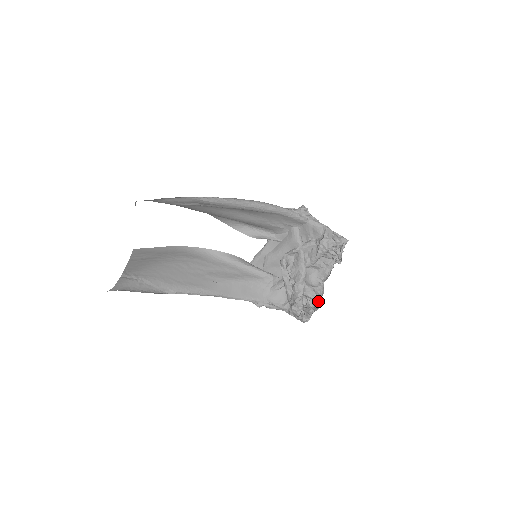
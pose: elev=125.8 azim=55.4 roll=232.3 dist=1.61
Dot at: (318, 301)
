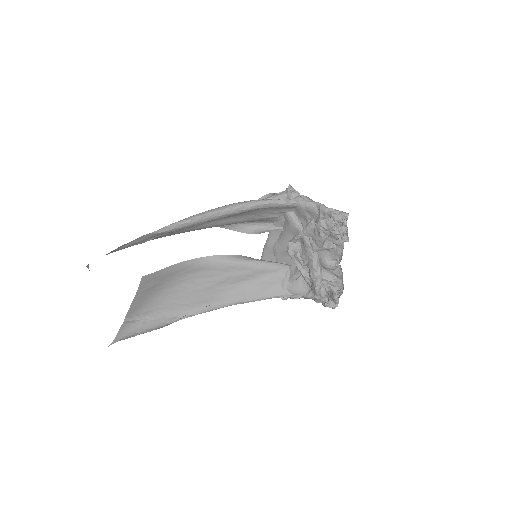
Dot at: (341, 283)
